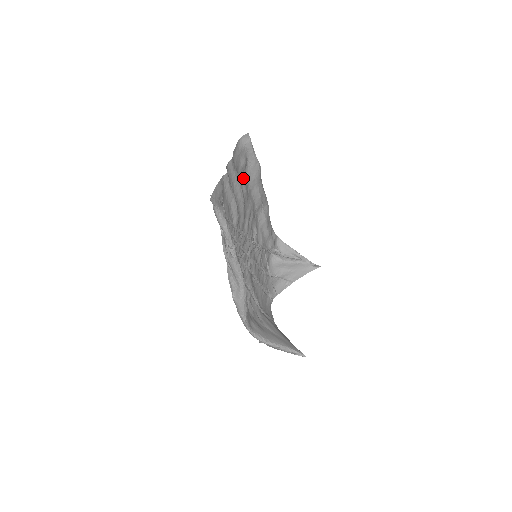
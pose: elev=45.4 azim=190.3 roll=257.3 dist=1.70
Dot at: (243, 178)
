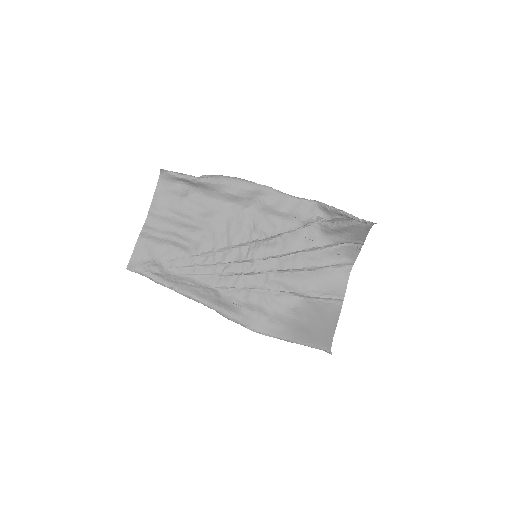
Dot at: (189, 203)
